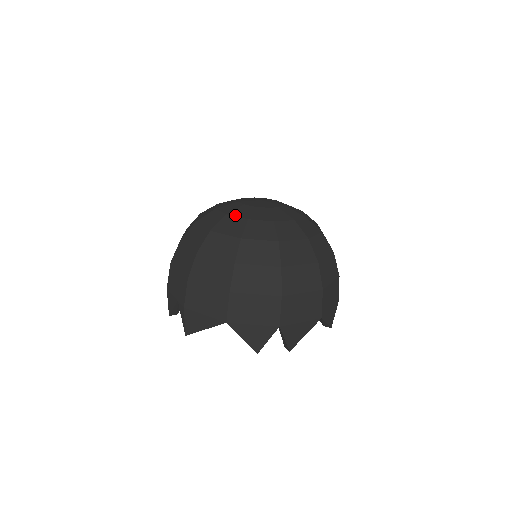
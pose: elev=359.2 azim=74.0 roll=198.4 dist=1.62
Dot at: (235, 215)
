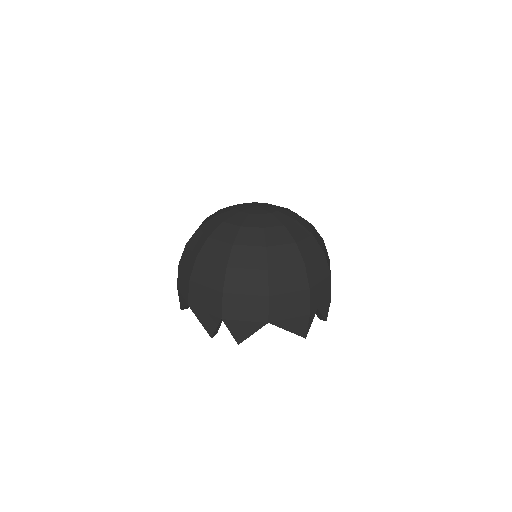
Dot at: (219, 217)
